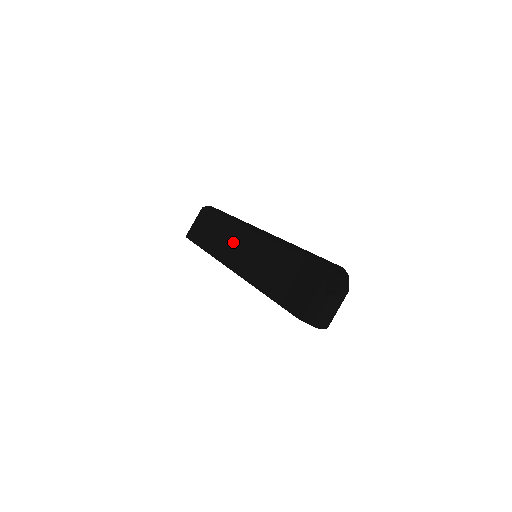
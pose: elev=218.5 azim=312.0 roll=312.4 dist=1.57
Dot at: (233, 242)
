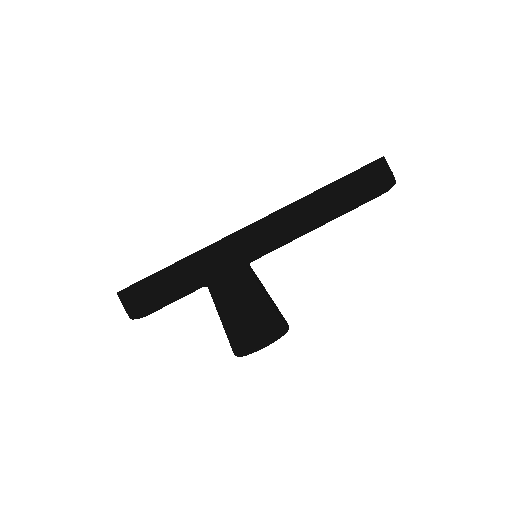
Dot at: occluded
